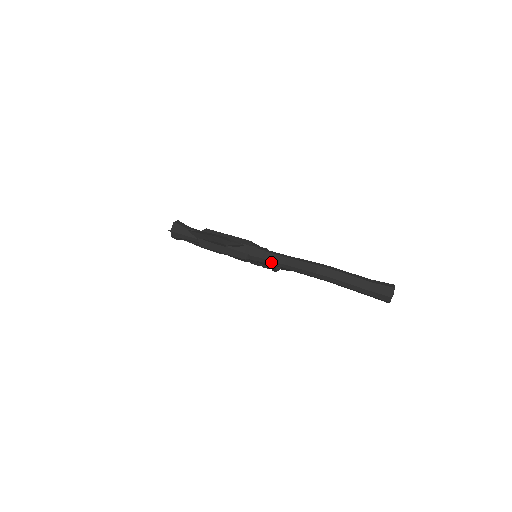
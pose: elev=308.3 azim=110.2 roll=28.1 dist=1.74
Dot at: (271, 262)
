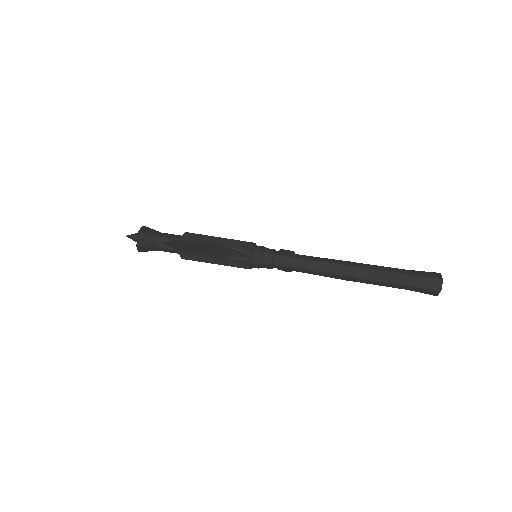
Dot at: (283, 267)
